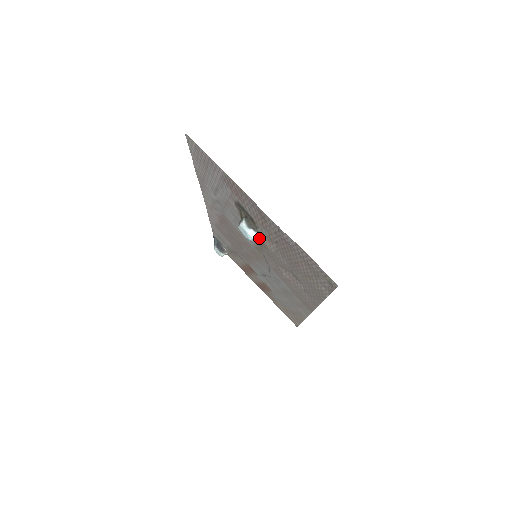
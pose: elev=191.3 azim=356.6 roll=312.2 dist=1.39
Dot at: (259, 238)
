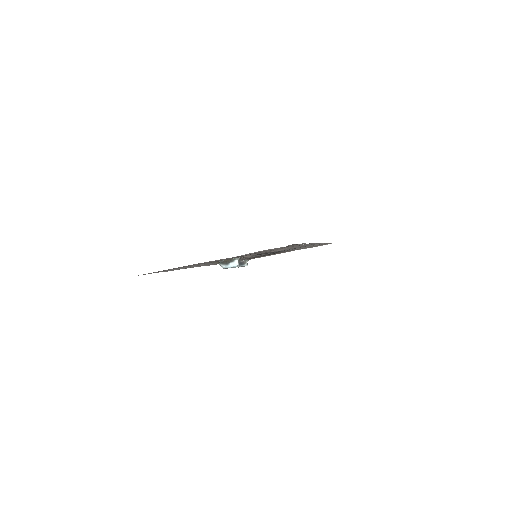
Dot at: occluded
